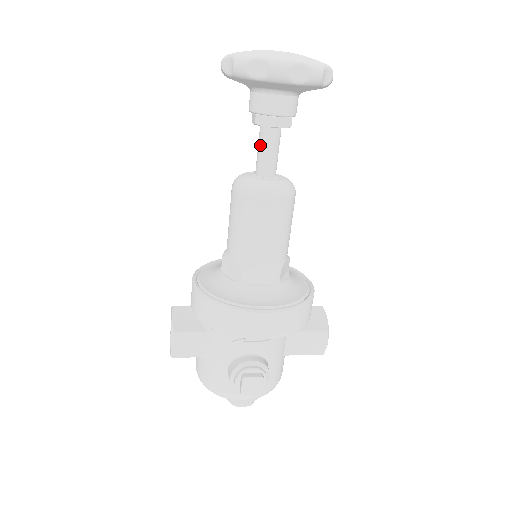
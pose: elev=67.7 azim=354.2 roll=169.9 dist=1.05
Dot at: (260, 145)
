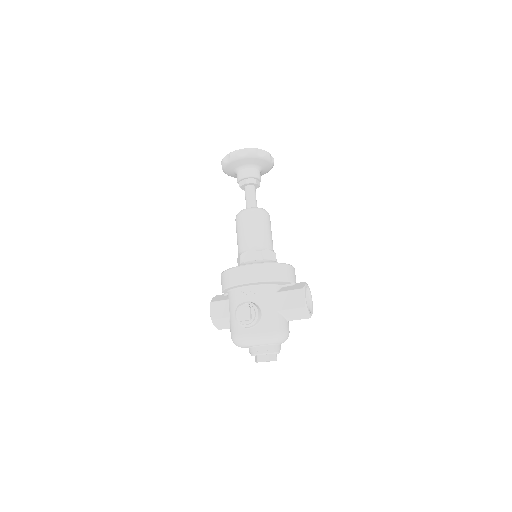
Dot at: (245, 196)
